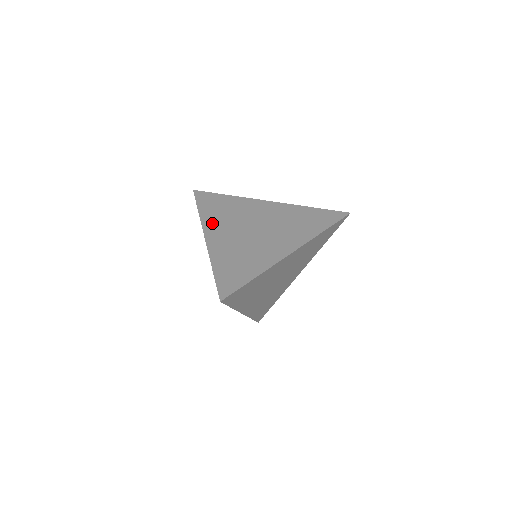
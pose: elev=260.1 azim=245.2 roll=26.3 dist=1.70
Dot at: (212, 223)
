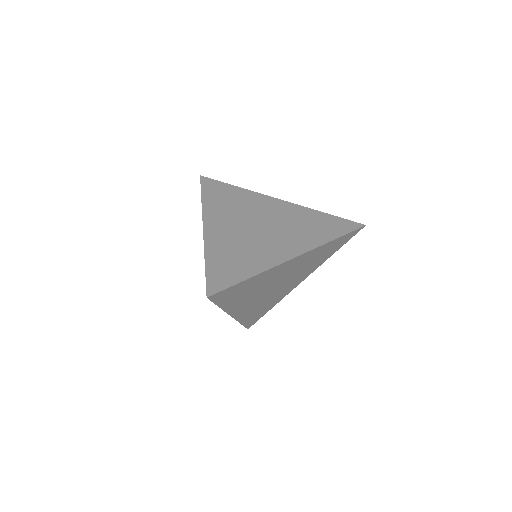
Dot at: (214, 212)
